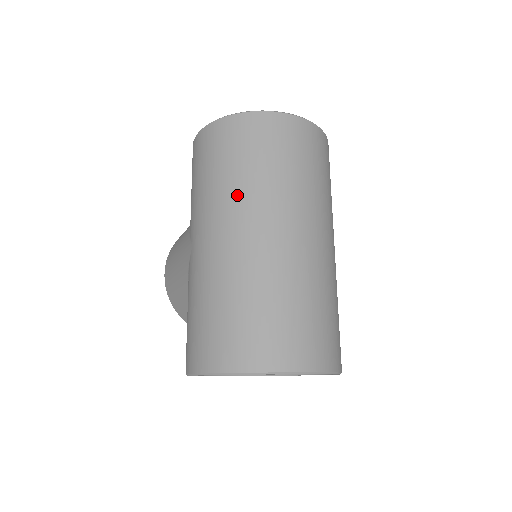
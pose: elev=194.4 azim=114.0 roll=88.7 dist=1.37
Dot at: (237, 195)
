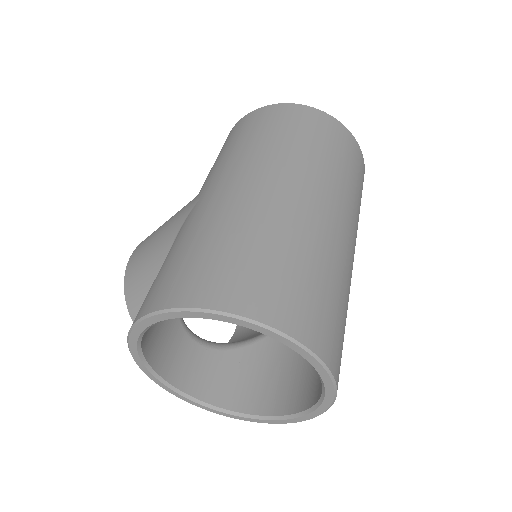
Dot at: (279, 156)
